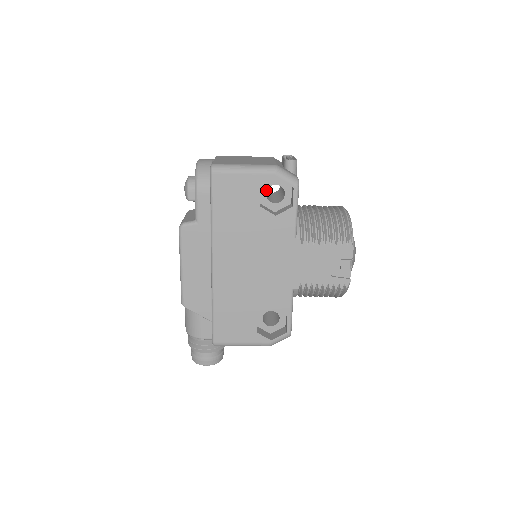
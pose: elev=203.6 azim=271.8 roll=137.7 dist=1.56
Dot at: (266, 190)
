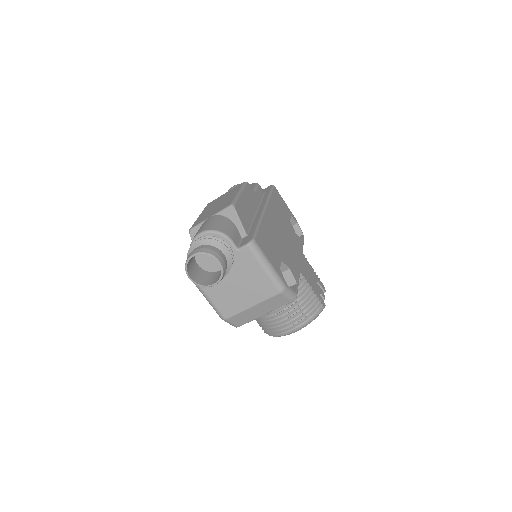
Dot at: occluded
